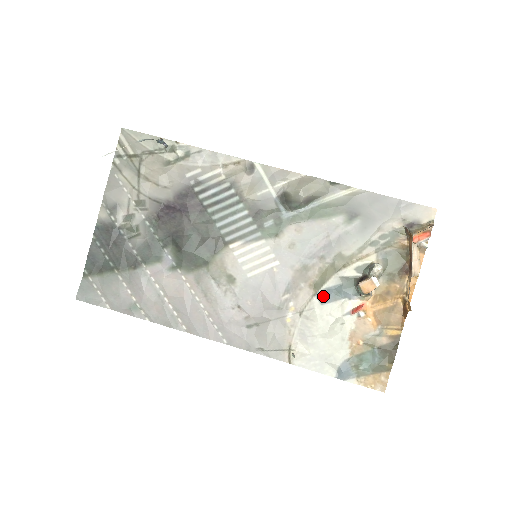
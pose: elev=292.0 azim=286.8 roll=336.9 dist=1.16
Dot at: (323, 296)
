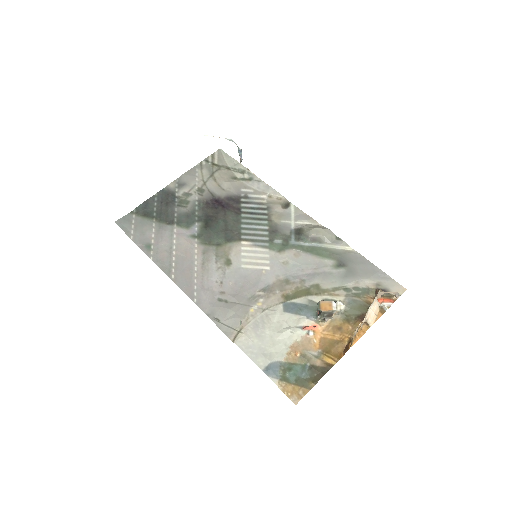
Dot at: (288, 306)
